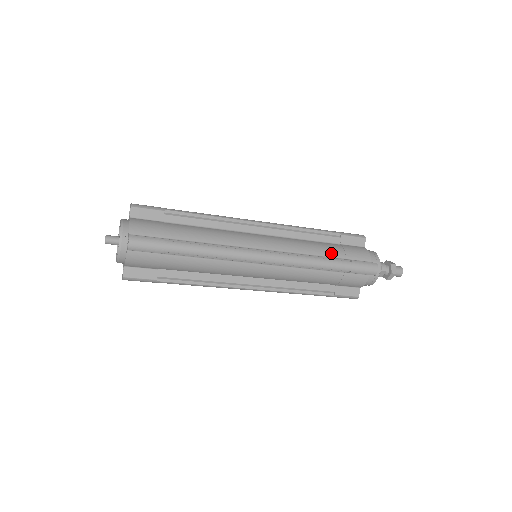
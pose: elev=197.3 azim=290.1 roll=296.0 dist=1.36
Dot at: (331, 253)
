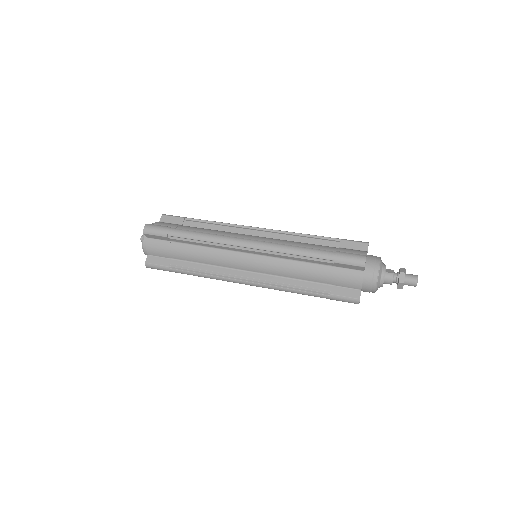
Dot at: (316, 279)
